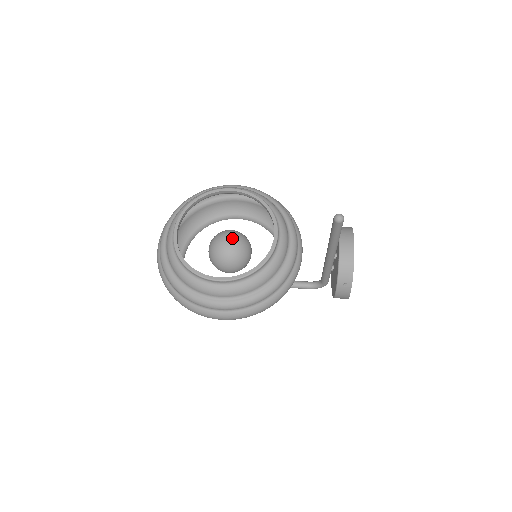
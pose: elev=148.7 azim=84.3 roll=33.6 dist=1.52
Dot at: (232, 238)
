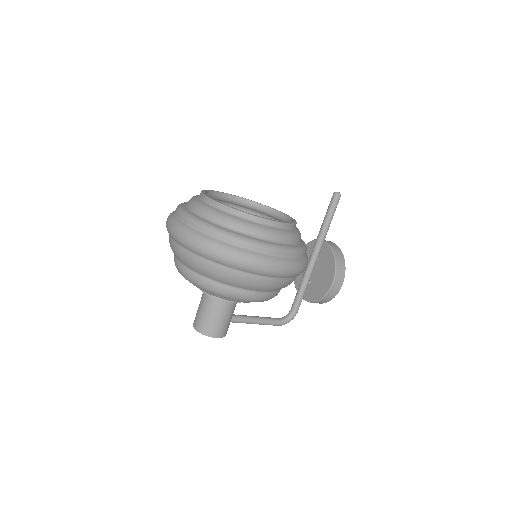
Dot at: occluded
